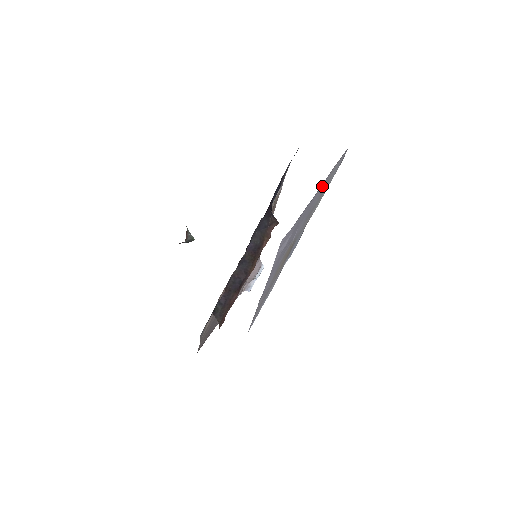
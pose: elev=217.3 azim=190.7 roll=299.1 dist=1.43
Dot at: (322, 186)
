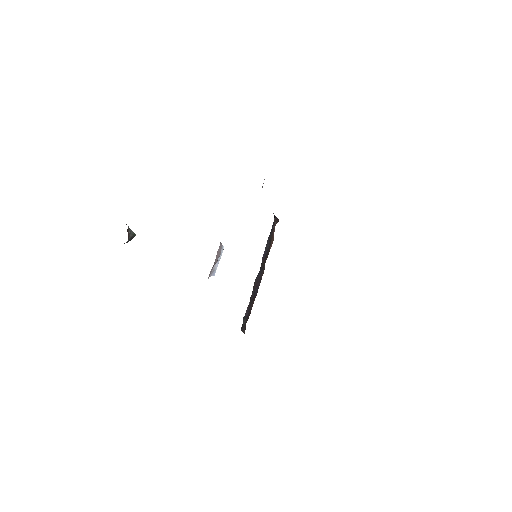
Dot at: occluded
